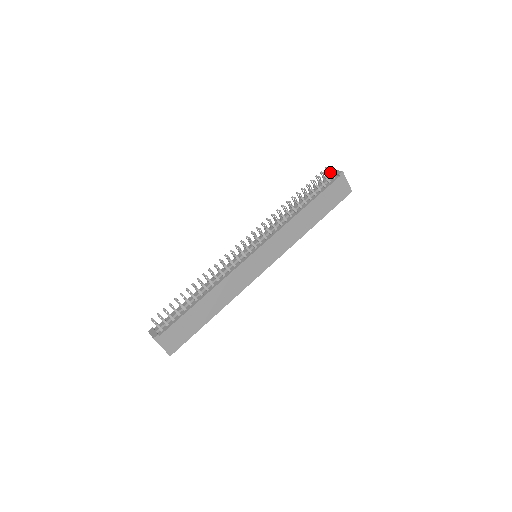
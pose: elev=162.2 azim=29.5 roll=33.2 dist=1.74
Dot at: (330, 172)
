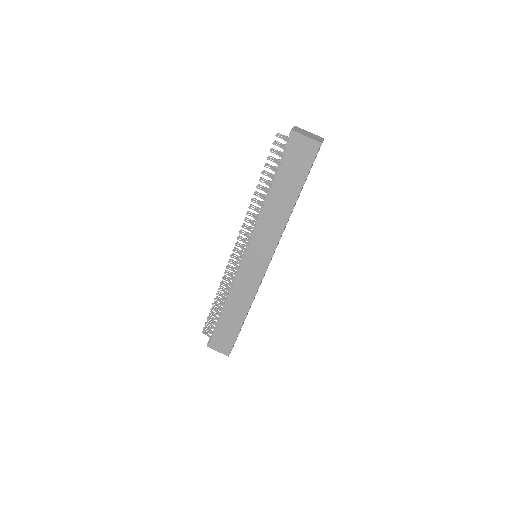
Dot at: (282, 137)
